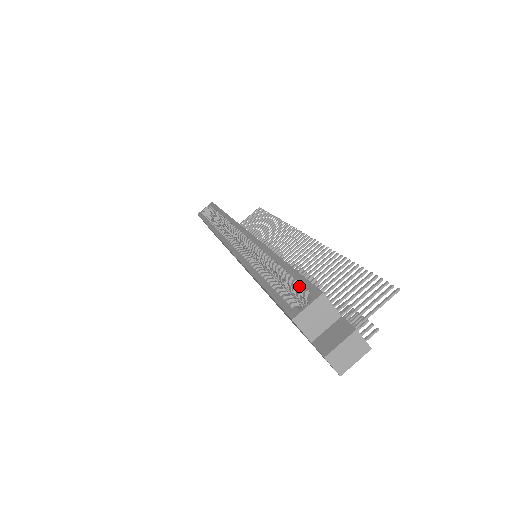
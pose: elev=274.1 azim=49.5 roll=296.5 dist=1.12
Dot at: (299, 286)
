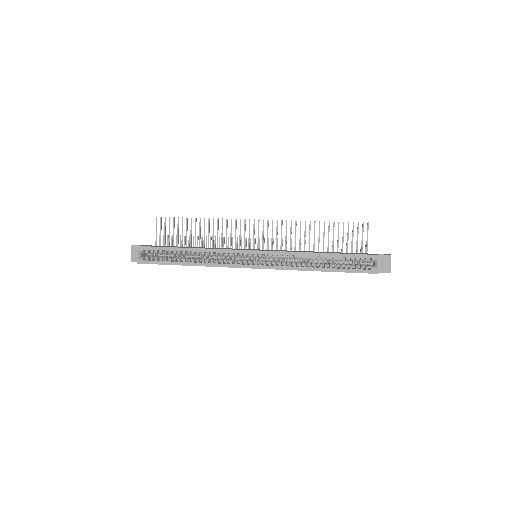
Dot at: (358, 259)
